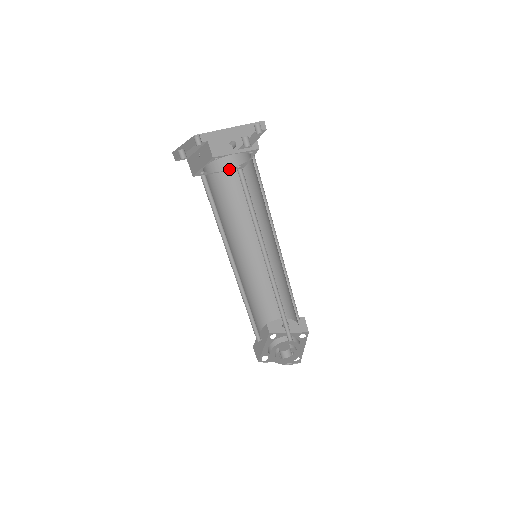
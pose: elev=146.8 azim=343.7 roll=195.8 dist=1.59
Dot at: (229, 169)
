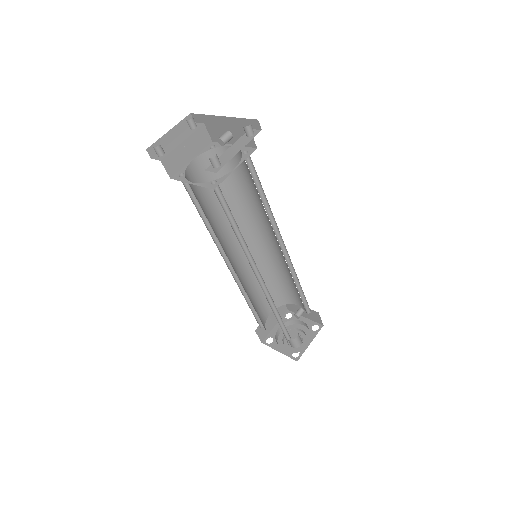
Dot at: (203, 183)
